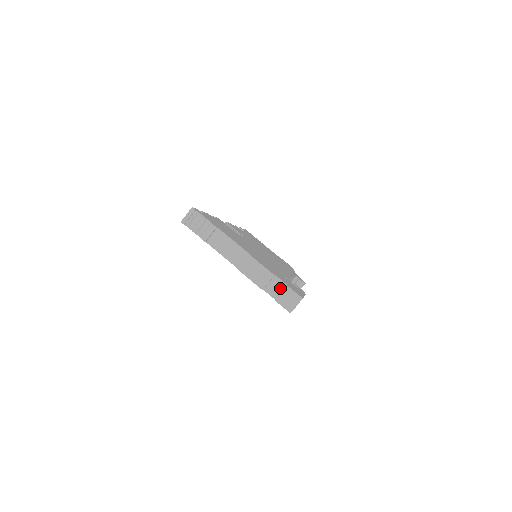
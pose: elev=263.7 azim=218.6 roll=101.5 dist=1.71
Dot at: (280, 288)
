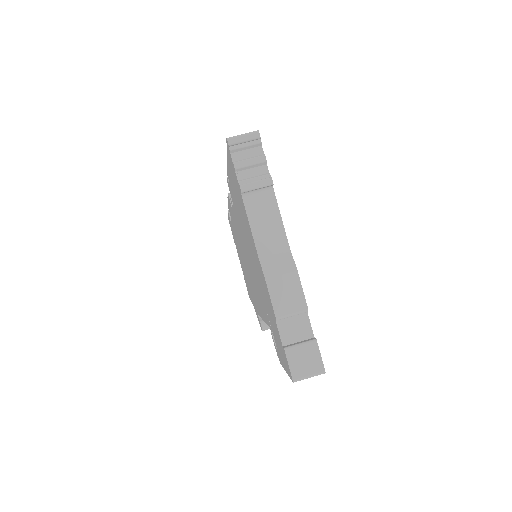
Dot at: (301, 335)
